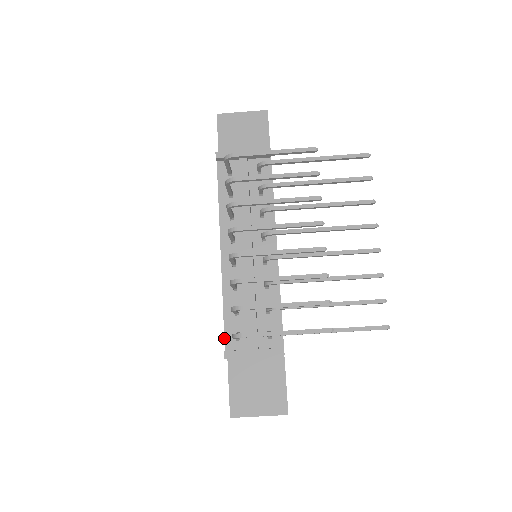
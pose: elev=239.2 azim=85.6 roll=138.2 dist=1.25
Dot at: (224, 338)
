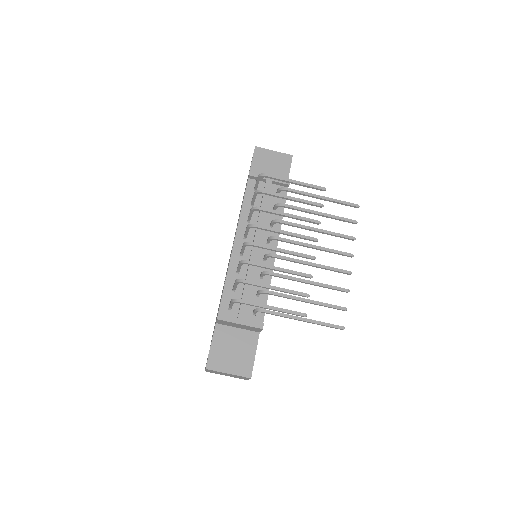
Dot at: (220, 305)
